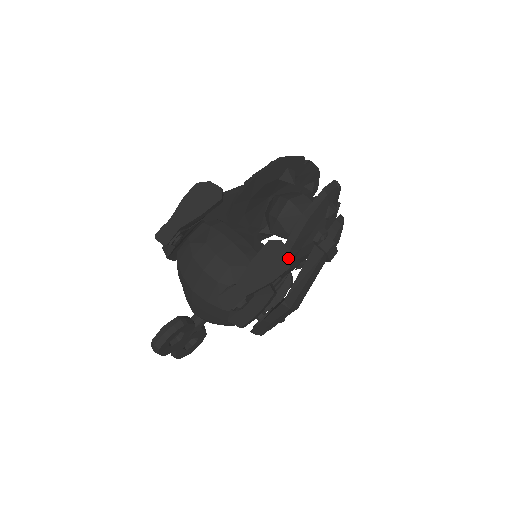
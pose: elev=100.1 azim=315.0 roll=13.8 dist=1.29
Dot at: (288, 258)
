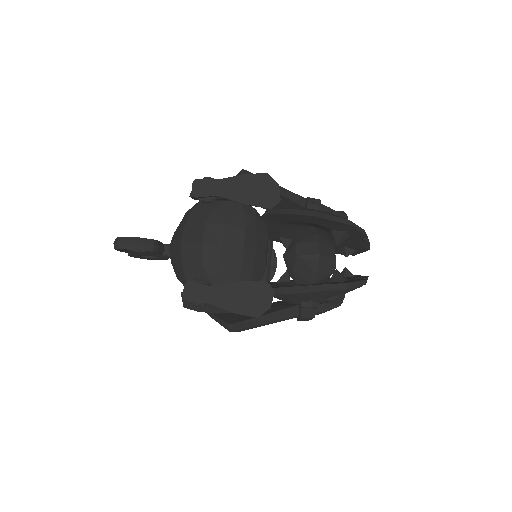
Dot at: (264, 310)
